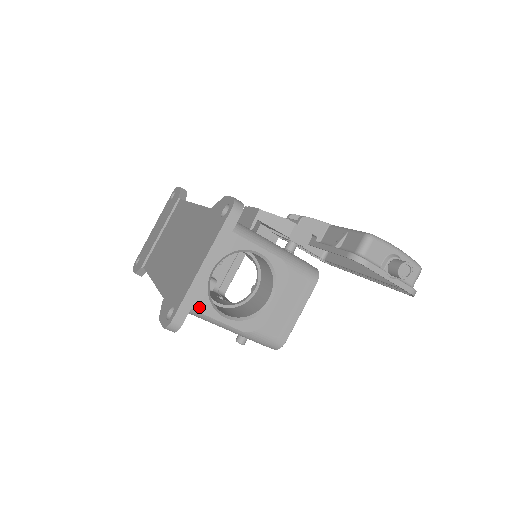
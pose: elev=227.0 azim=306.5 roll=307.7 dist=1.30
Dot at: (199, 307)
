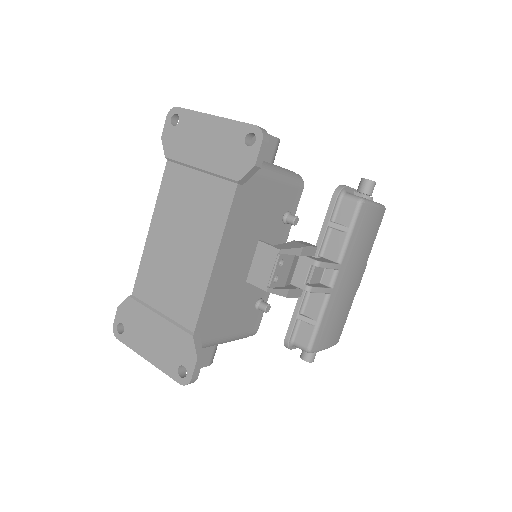
Dot at: occluded
